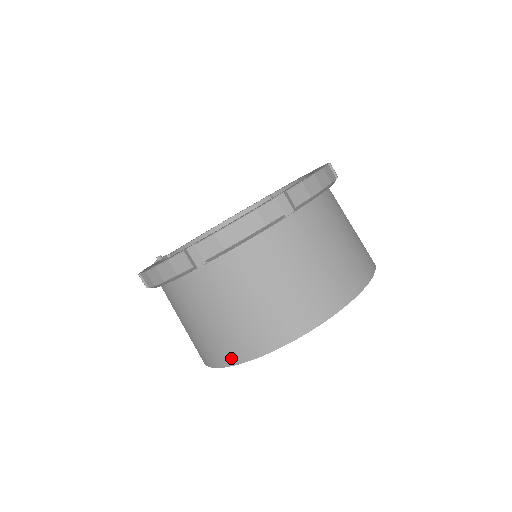
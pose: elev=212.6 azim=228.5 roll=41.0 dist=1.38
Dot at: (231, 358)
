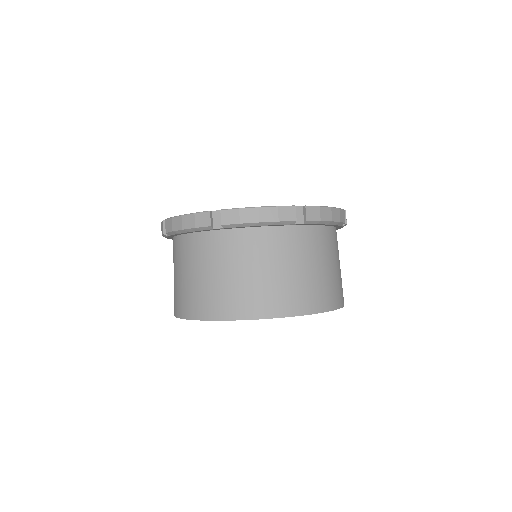
Dot at: (201, 313)
